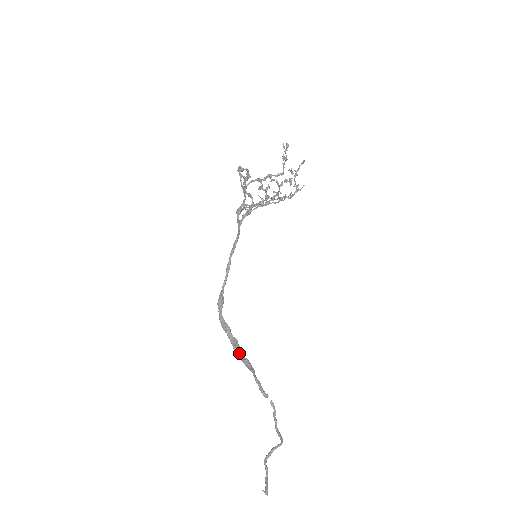
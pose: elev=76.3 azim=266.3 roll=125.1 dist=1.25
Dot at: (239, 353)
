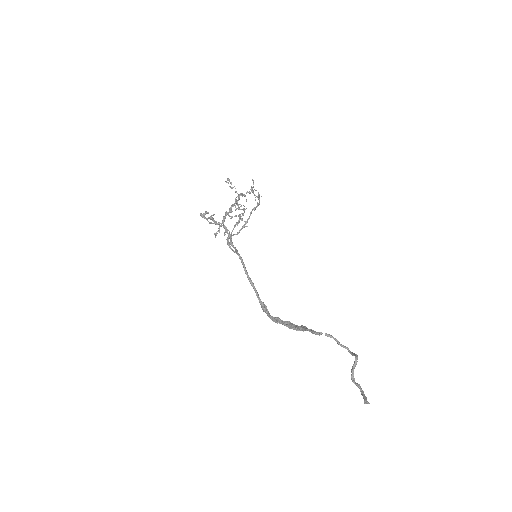
Dot at: (293, 327)
